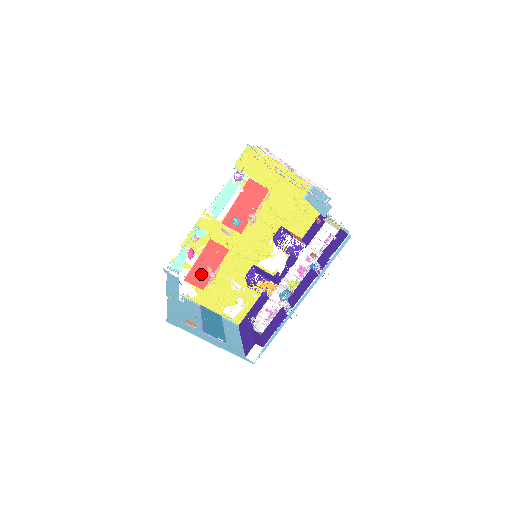
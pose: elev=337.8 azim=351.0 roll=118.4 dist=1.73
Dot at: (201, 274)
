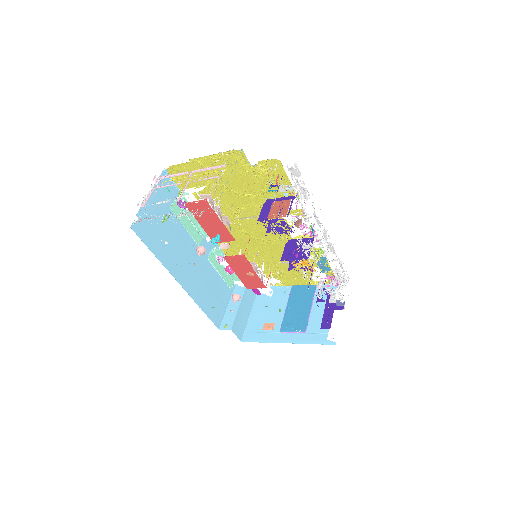
Dot at: (251, 280)
